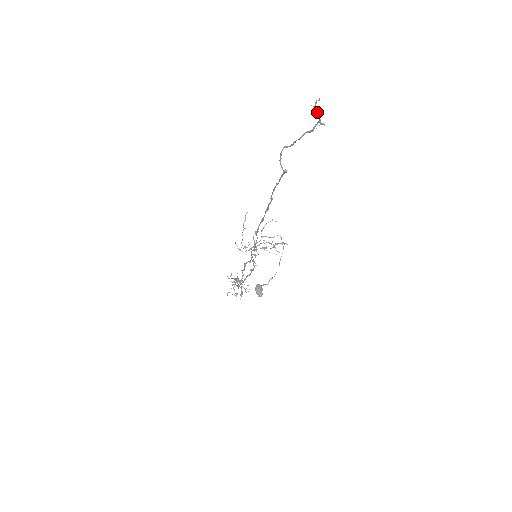
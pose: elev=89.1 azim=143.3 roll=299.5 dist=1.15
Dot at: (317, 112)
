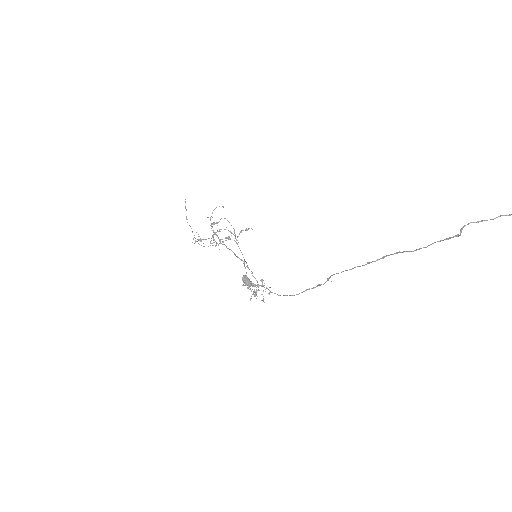
Dot at: out of frame
